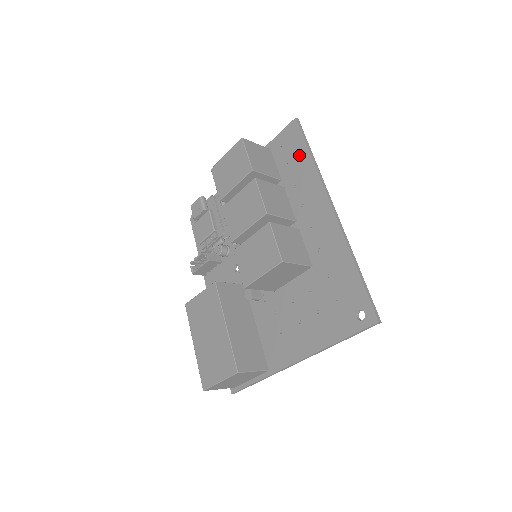
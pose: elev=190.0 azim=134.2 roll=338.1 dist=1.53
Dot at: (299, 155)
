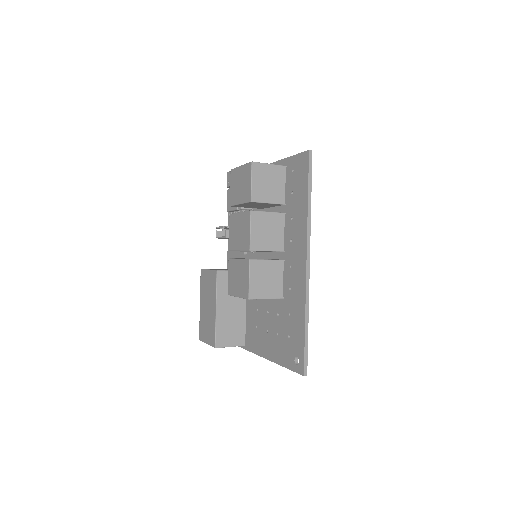
Dot at: (301, 192)
